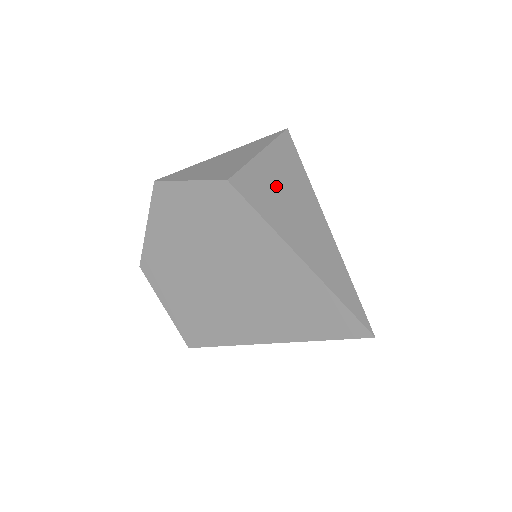
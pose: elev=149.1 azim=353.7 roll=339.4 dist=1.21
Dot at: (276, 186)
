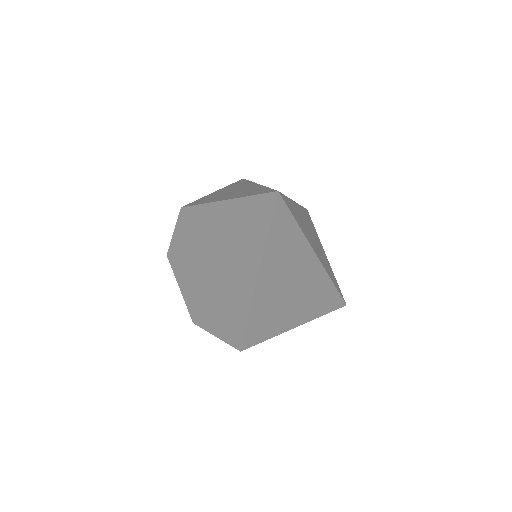
Dot at: occluded
